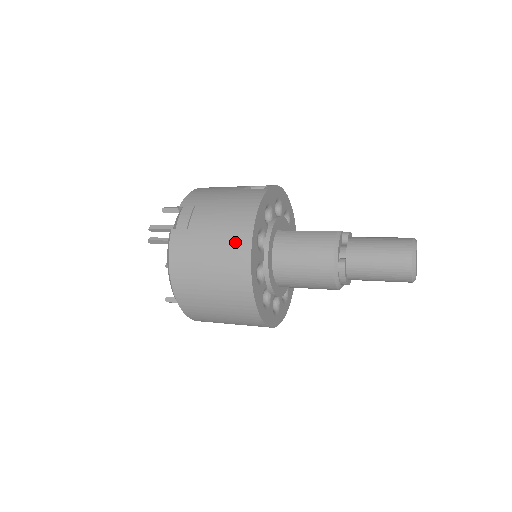
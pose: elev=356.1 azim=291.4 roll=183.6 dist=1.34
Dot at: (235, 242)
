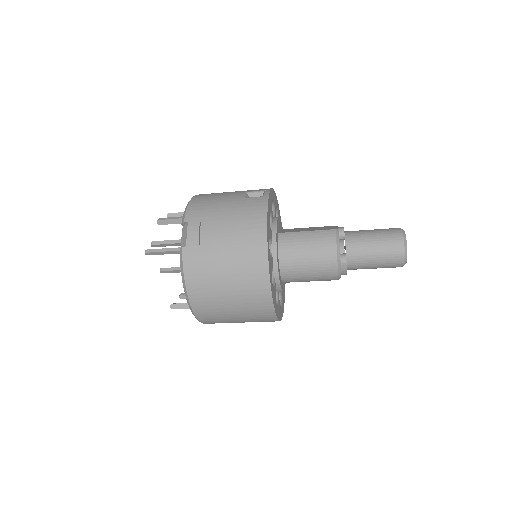
Dot at: (251, 255)
